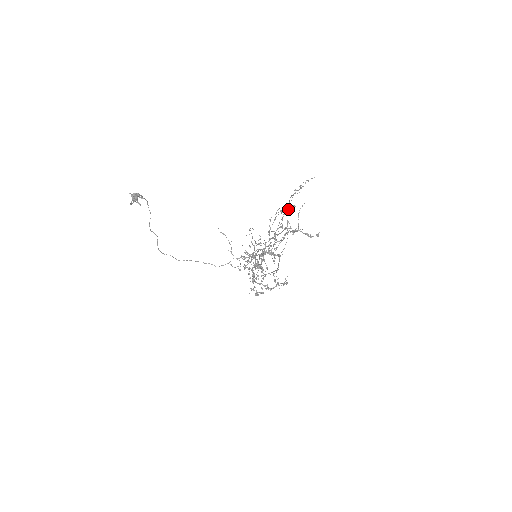
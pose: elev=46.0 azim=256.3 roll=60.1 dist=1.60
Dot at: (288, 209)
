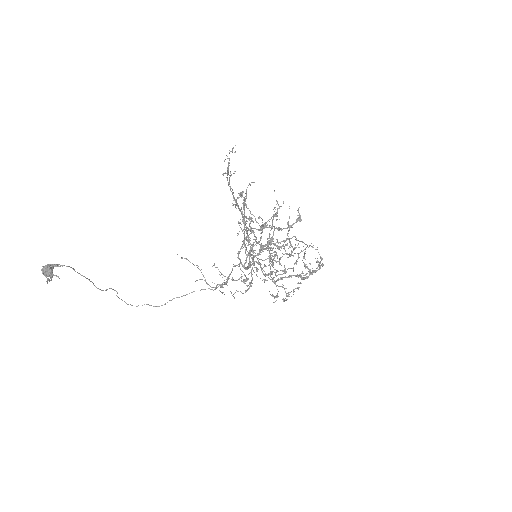
Dot at: (235, 201)
